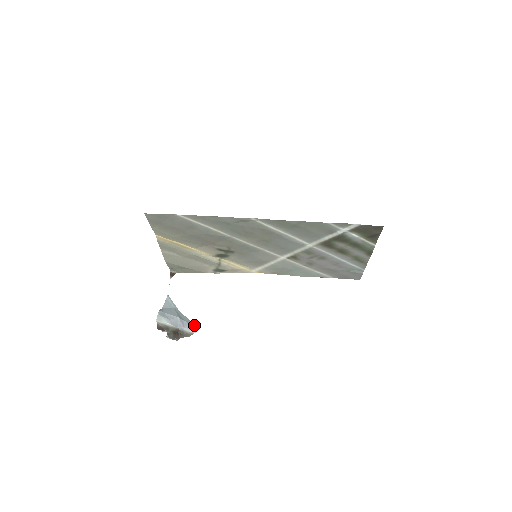
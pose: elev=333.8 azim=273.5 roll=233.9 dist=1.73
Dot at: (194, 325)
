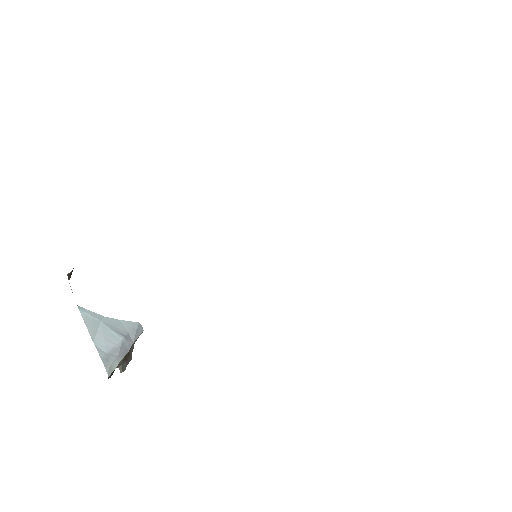
Dot at: (139, 325)
